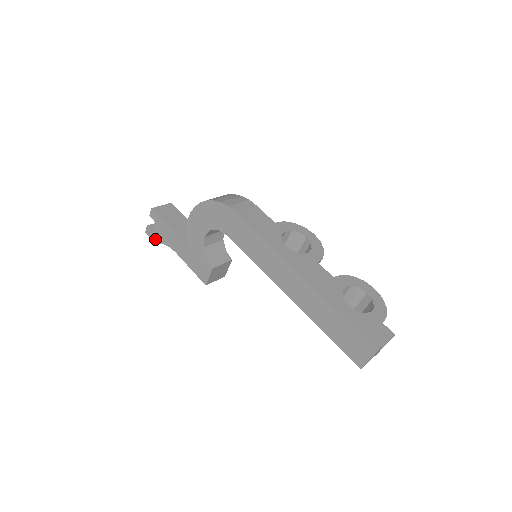
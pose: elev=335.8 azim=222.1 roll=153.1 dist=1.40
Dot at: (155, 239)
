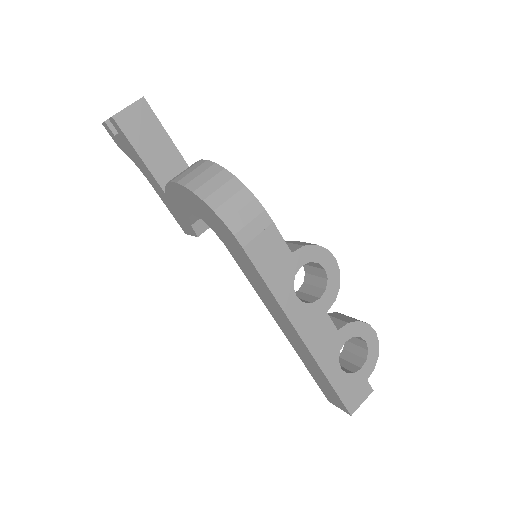
Dot at: (117, 143)
